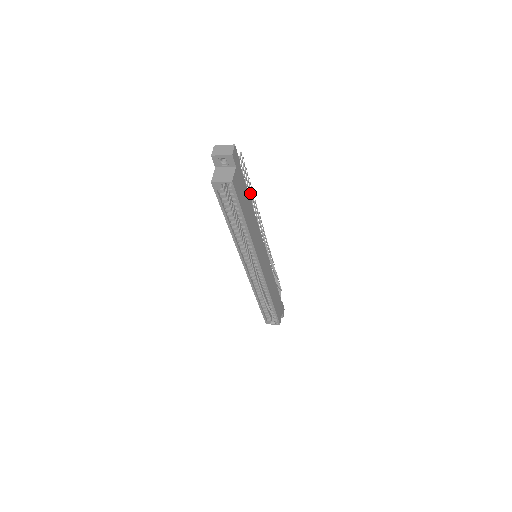
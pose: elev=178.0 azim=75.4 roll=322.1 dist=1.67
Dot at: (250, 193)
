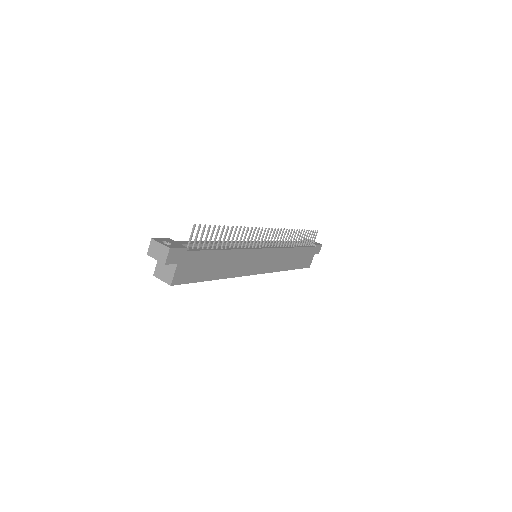
Dot at: (225, 236)
